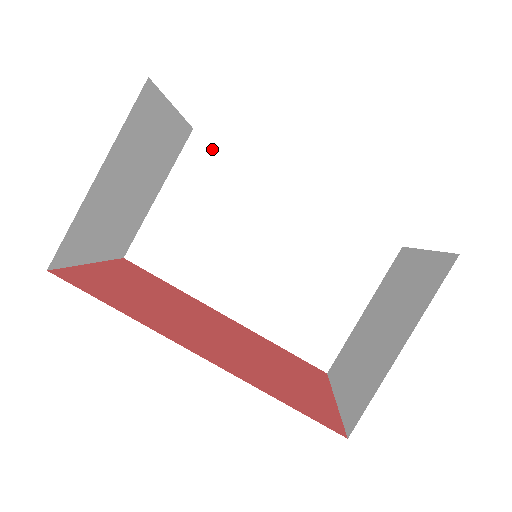
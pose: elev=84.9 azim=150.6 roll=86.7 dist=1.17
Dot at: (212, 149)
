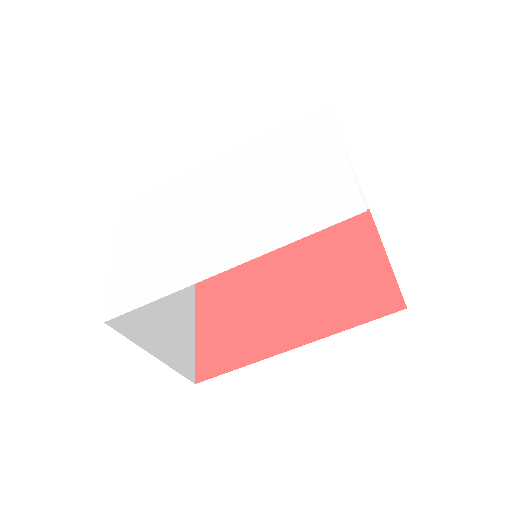
Dot at: occluded
